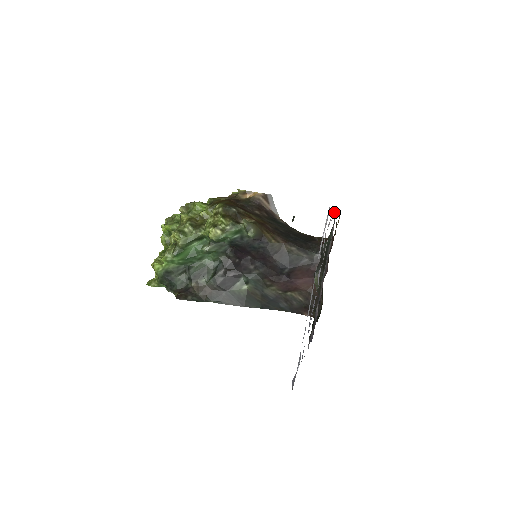
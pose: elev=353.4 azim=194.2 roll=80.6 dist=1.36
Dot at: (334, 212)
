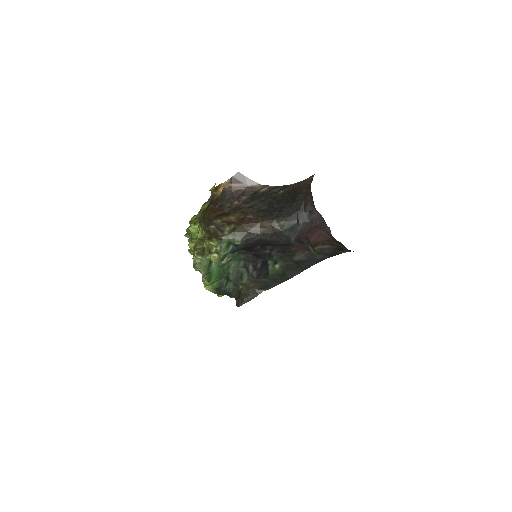
Dot at: occluded
